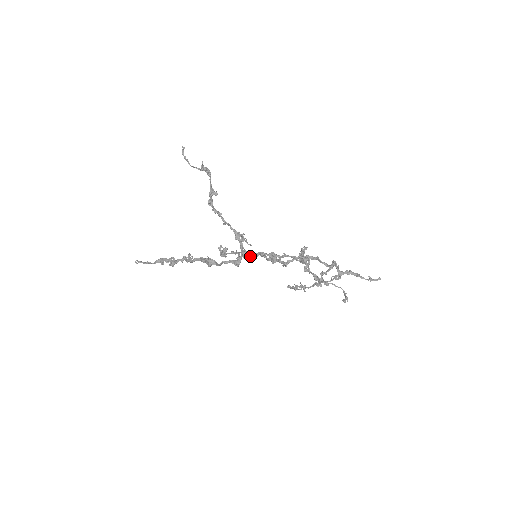
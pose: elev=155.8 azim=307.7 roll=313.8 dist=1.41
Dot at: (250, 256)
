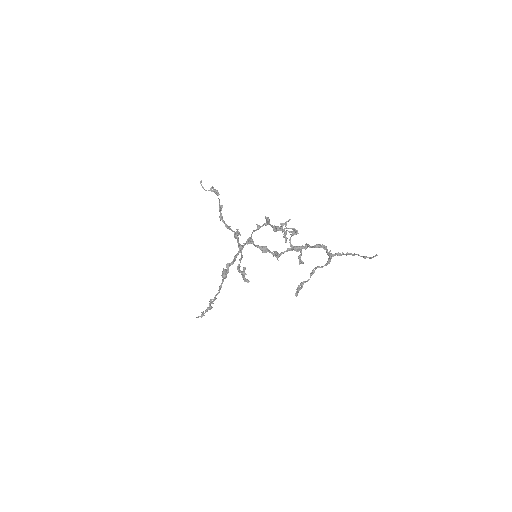
Dot at: (243, 247)
